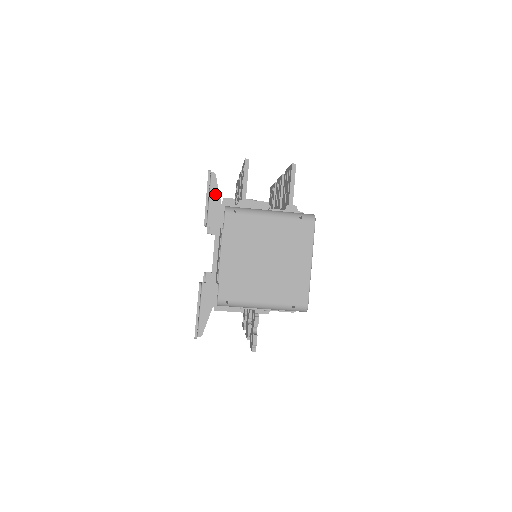
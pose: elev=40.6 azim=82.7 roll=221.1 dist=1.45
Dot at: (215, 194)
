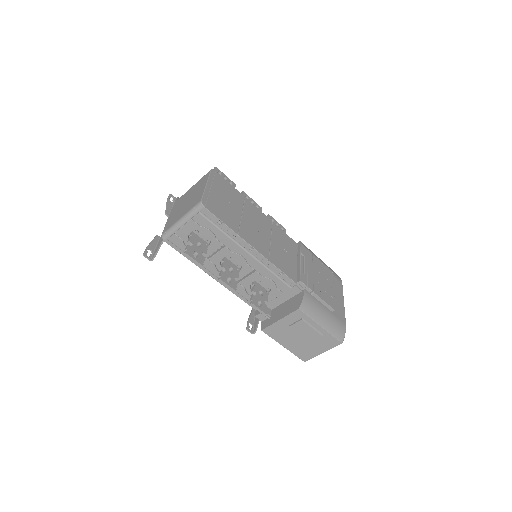
Dot at: occluded
